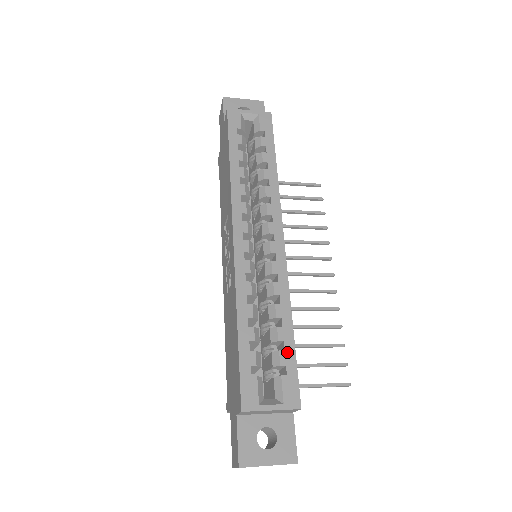
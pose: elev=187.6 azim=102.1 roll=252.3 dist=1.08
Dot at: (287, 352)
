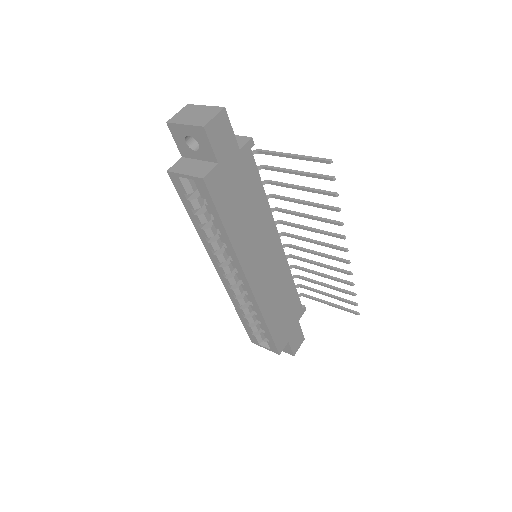
Dot at: (267, 335)
